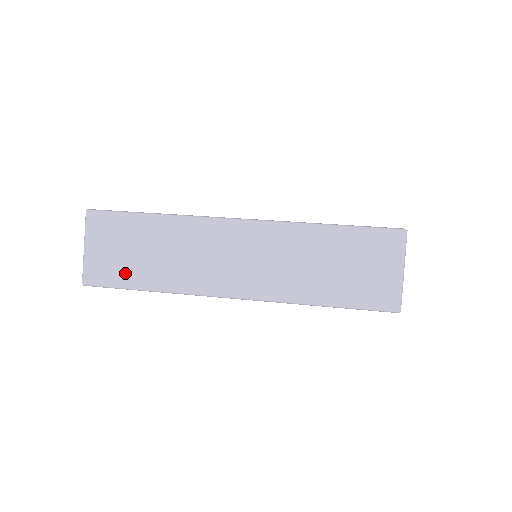
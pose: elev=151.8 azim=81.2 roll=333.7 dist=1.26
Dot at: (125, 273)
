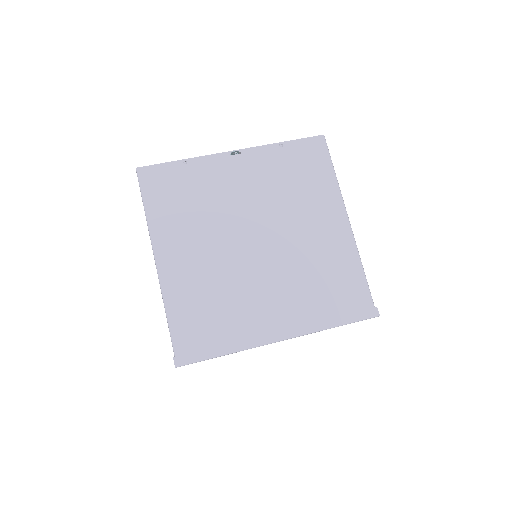
Dot at: occluded
